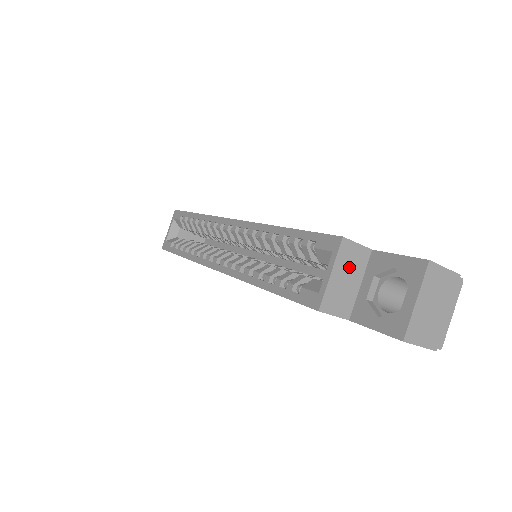
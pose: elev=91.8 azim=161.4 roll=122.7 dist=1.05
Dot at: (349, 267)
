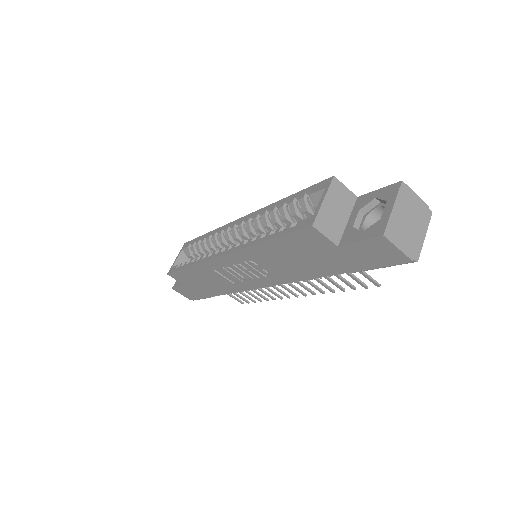
Dot at: (338, 202)
